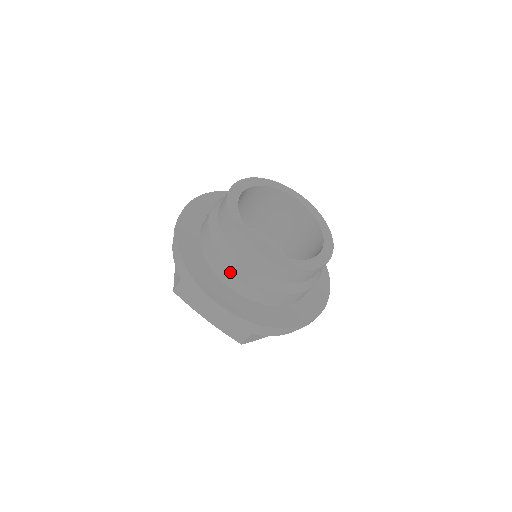
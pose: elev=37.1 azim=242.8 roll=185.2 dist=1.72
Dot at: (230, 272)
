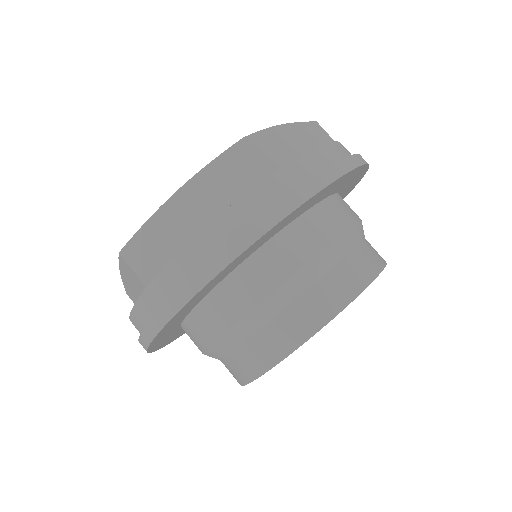
Dot at: (200, 343)
